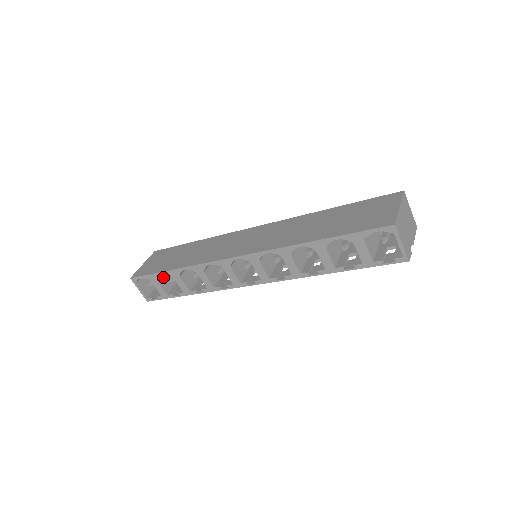
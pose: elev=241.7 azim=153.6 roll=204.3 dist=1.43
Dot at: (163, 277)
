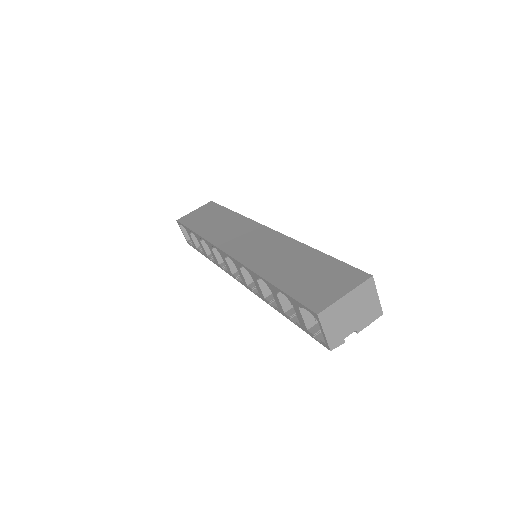
Dot at: occluded
